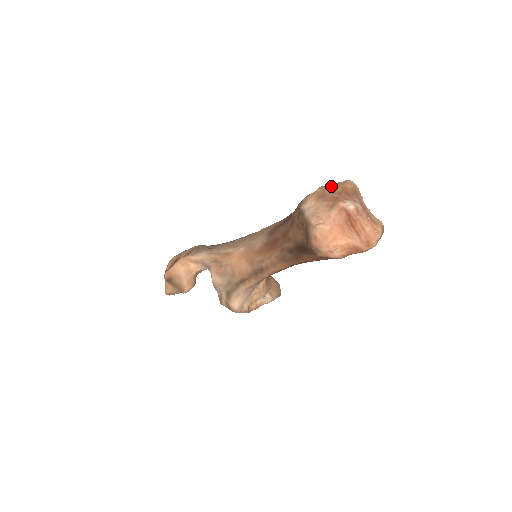
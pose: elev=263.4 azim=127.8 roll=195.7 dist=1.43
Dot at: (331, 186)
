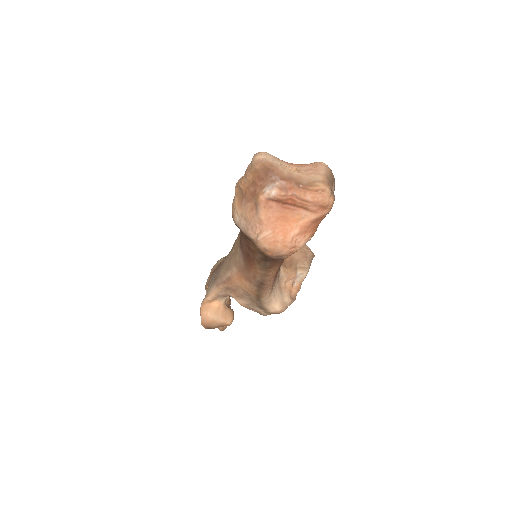
Dot at: (242, 180)
